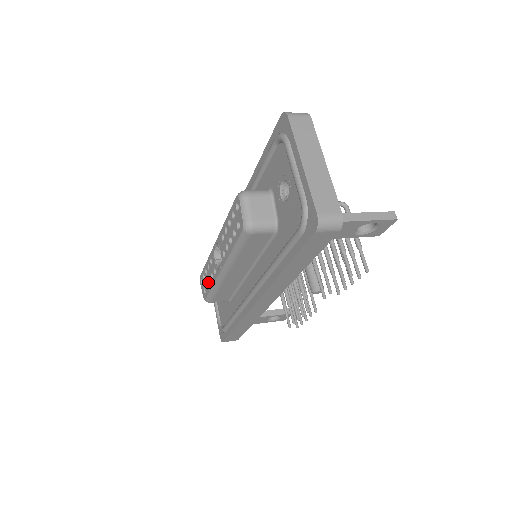
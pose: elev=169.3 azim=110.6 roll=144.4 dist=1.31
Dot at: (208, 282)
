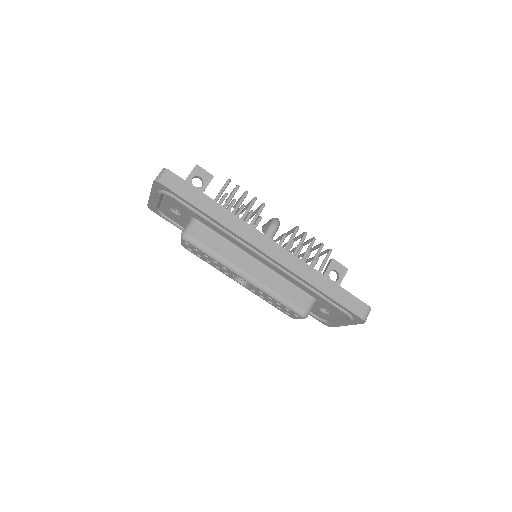
Dot at: (205, 259)
